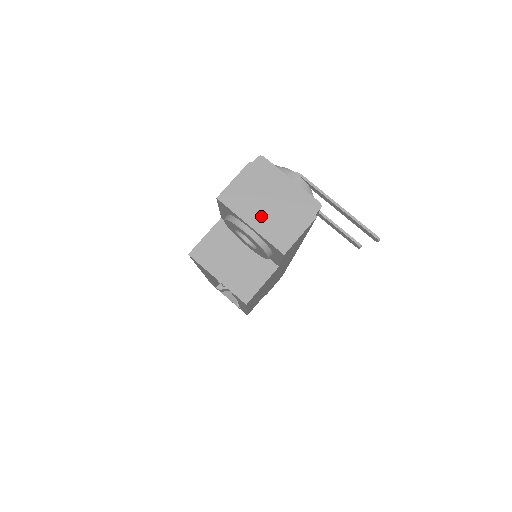
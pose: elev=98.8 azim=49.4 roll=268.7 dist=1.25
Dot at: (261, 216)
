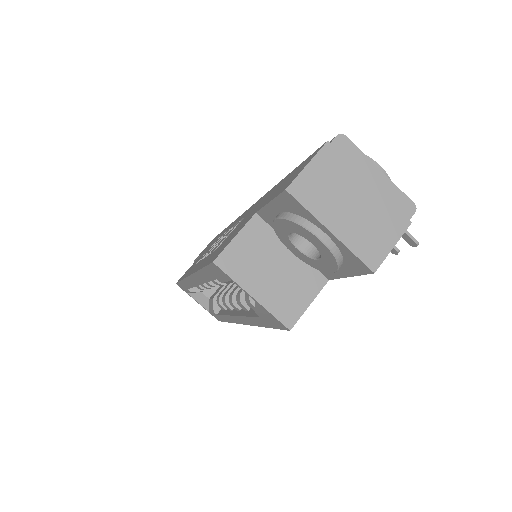
Dot at: (344, 218)
